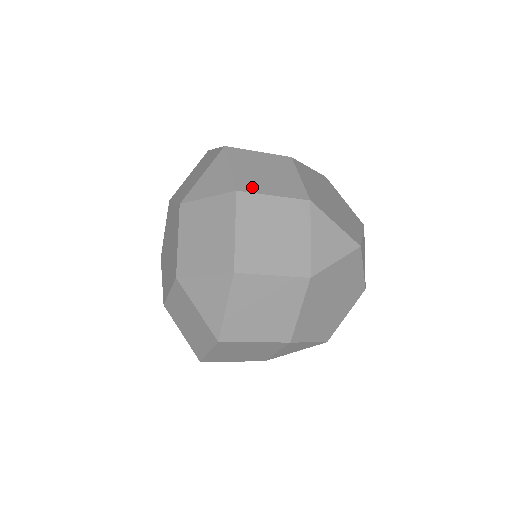
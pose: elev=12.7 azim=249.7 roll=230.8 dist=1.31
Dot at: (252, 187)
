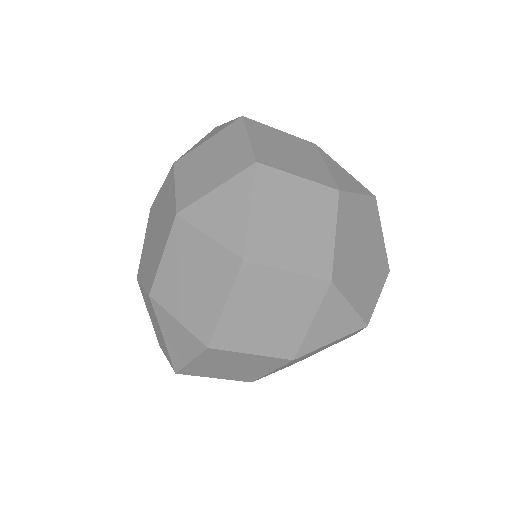
Dot at: occluded
